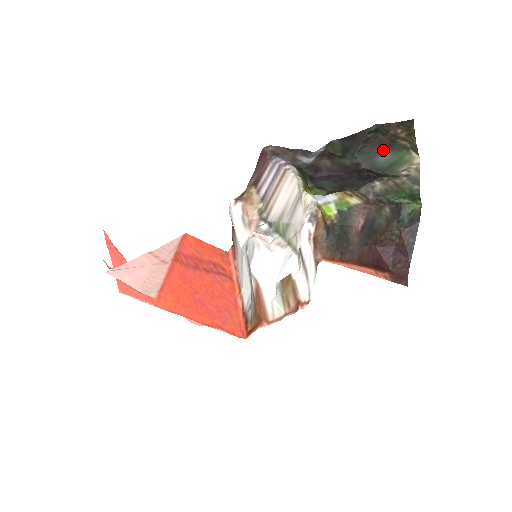
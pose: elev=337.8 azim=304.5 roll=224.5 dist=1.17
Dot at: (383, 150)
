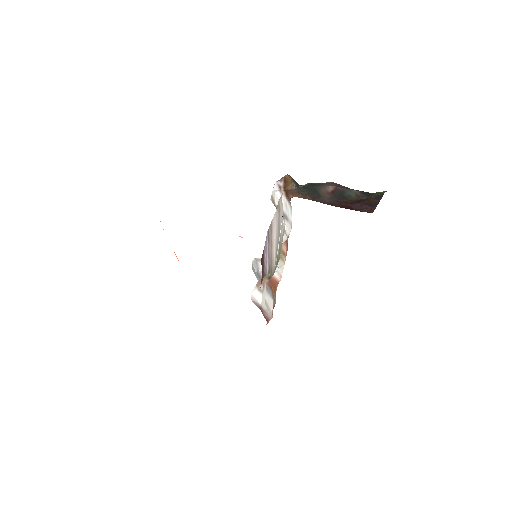
Dot at: occluded
